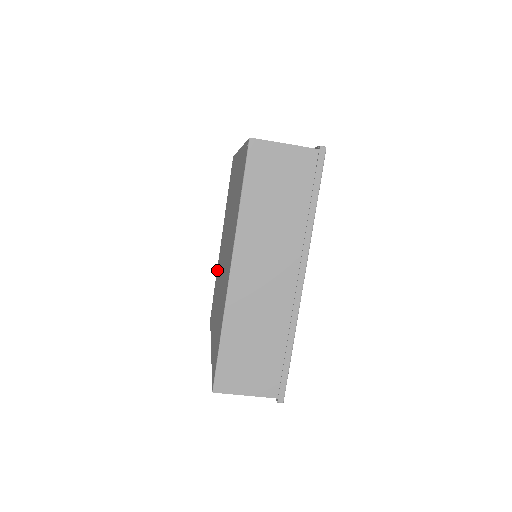
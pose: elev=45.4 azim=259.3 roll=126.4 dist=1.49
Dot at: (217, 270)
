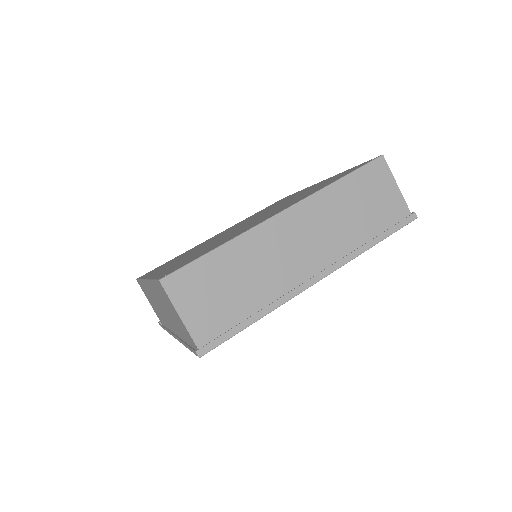
Dot at: (190, 249)
